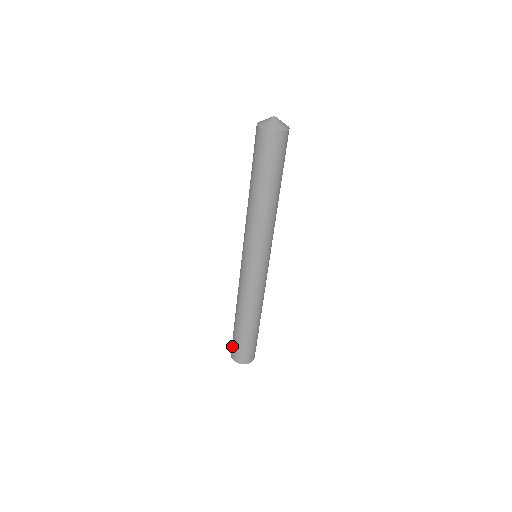
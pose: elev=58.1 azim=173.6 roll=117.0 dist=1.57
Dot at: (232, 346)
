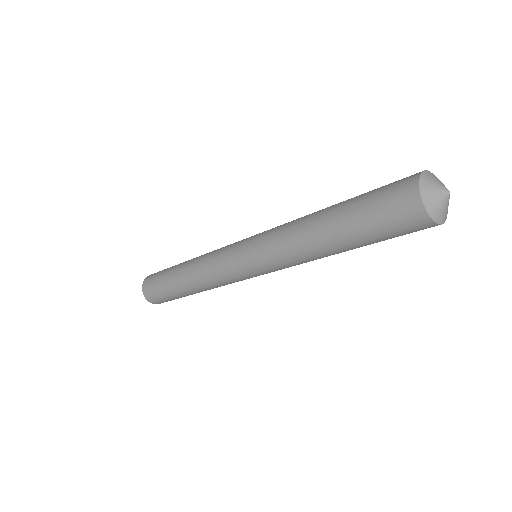
Dot at: (151, 284)
